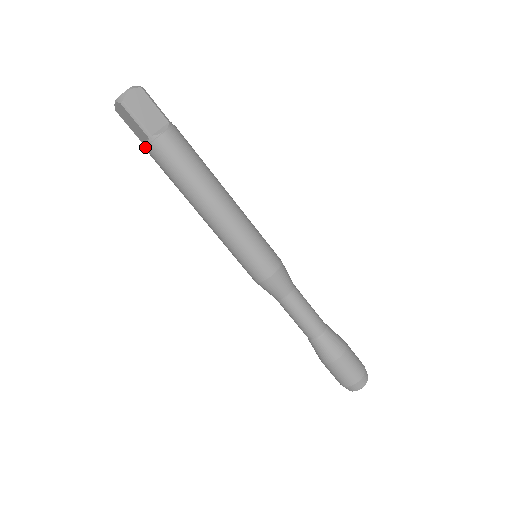
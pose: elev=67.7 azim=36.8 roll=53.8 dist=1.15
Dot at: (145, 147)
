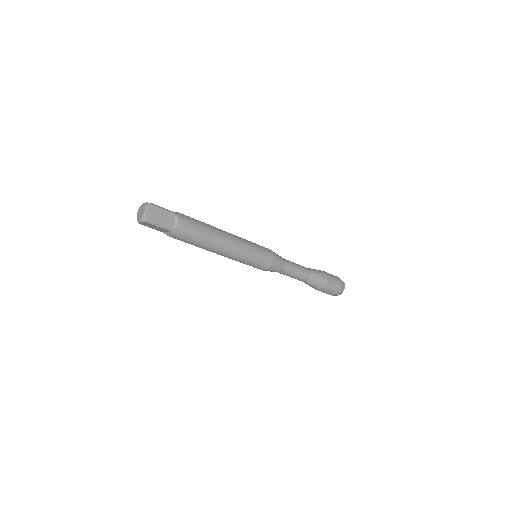
Dot at: occluded
